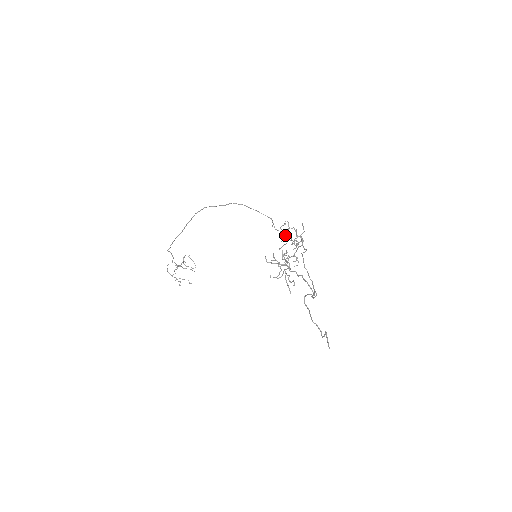
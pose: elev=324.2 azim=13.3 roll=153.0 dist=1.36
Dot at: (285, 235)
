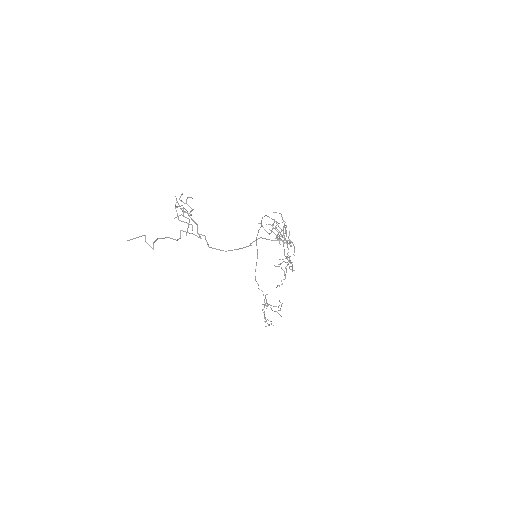
Dot at: (278, 233)
